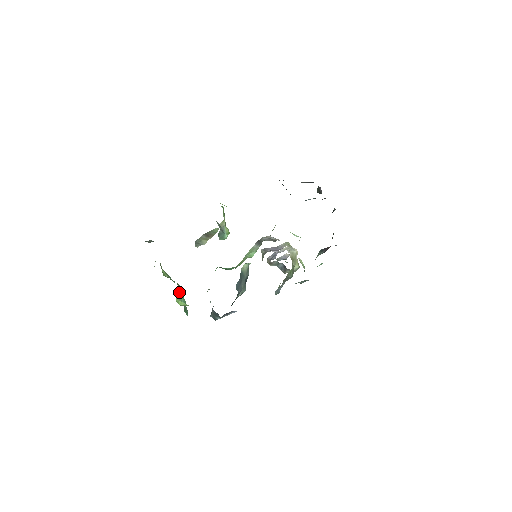
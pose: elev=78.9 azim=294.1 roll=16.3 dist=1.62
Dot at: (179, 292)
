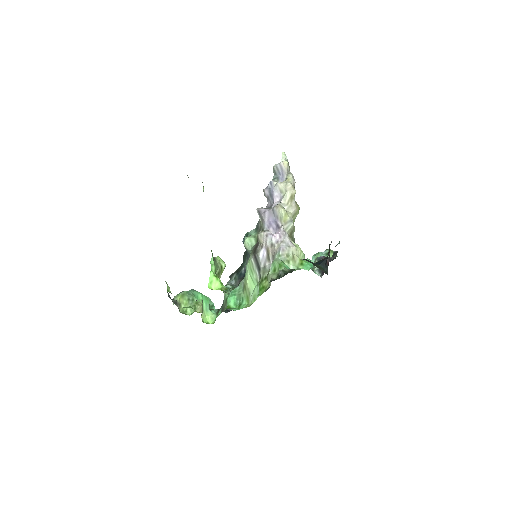
Dot at: (202, 309)
